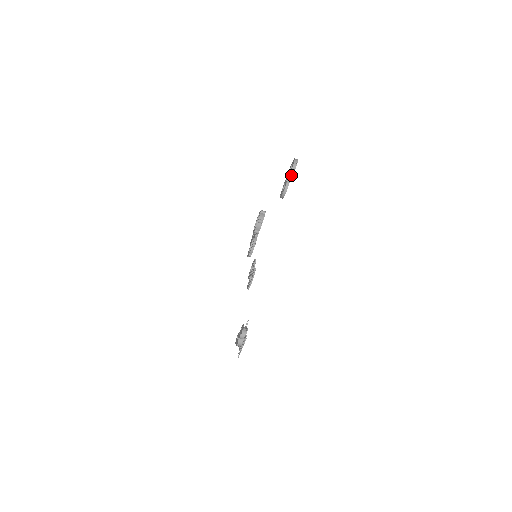
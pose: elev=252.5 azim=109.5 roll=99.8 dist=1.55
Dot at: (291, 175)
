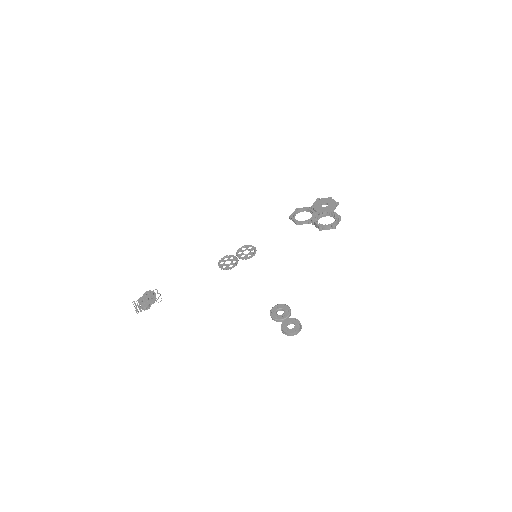
Dot at: (282, 327)
